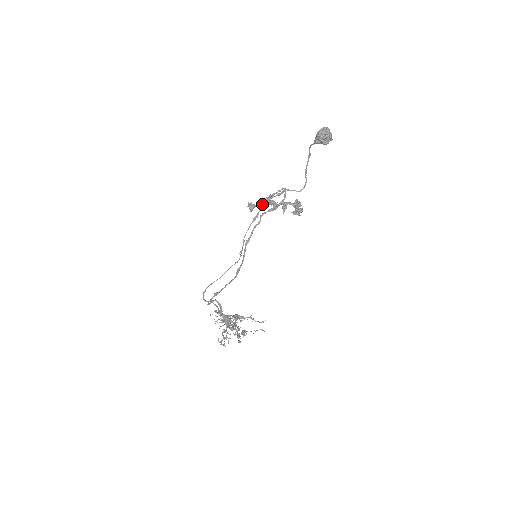
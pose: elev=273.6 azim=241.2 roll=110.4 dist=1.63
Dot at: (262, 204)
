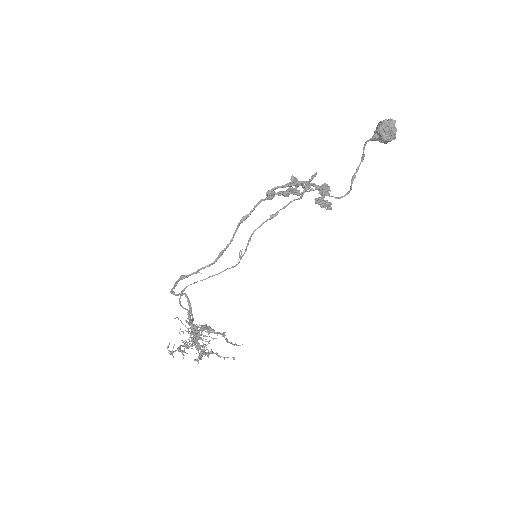
Dot at: occluded
